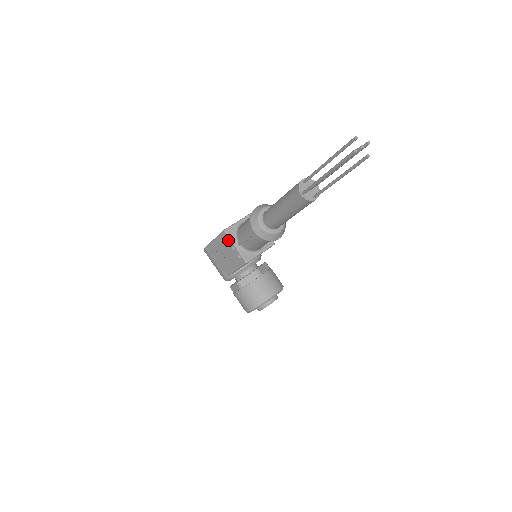
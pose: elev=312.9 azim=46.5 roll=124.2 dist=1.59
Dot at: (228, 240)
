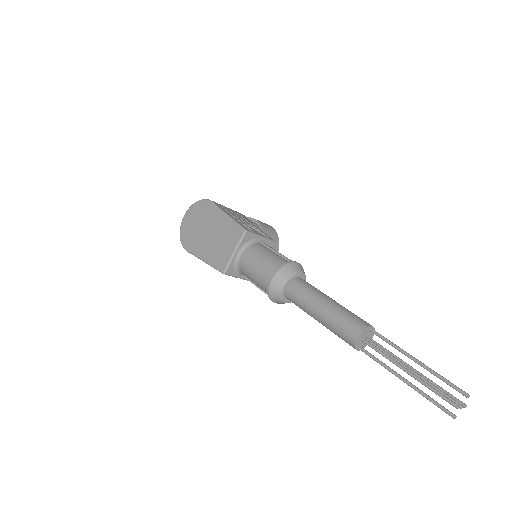
Dot at: (229, 275)
